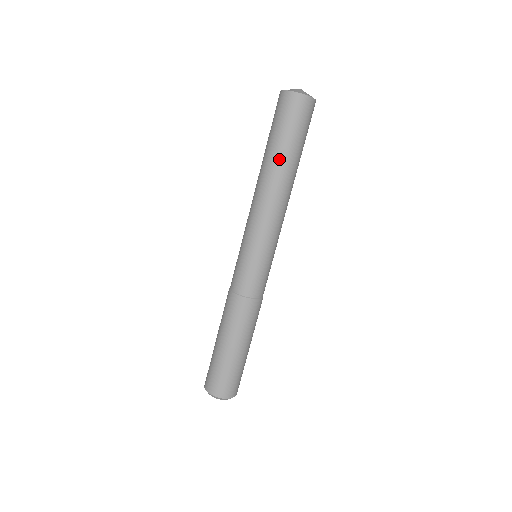
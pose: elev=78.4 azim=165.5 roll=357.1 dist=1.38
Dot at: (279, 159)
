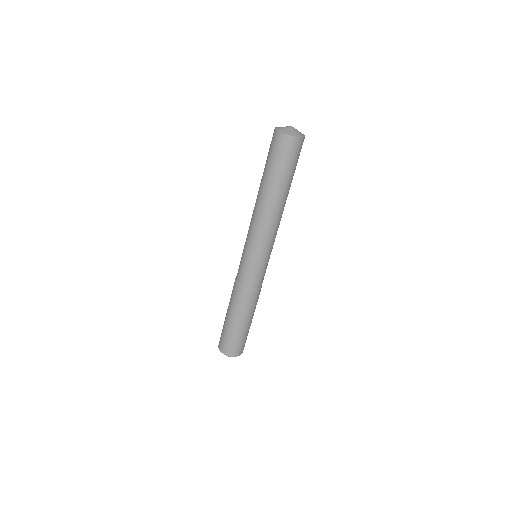
Dot at: (272, 187)
